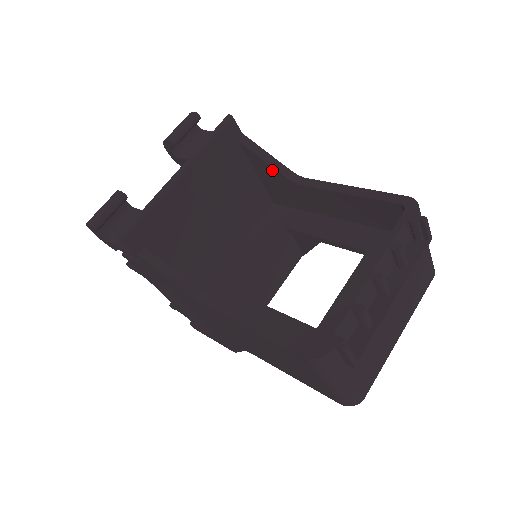
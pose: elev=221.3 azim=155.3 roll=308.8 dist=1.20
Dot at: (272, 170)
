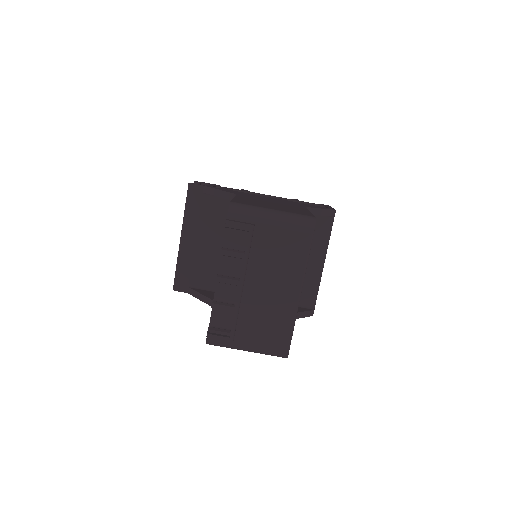
Dot at: occluded
